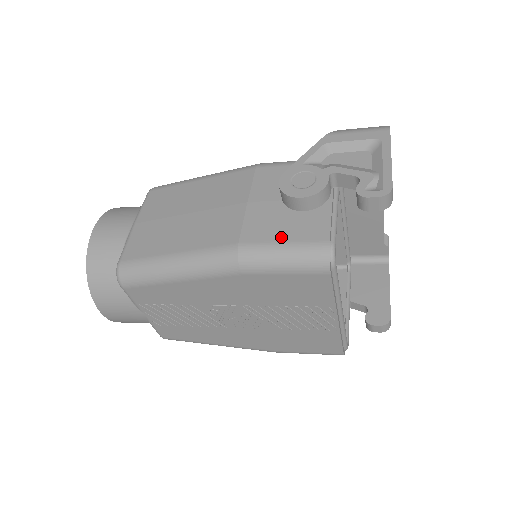
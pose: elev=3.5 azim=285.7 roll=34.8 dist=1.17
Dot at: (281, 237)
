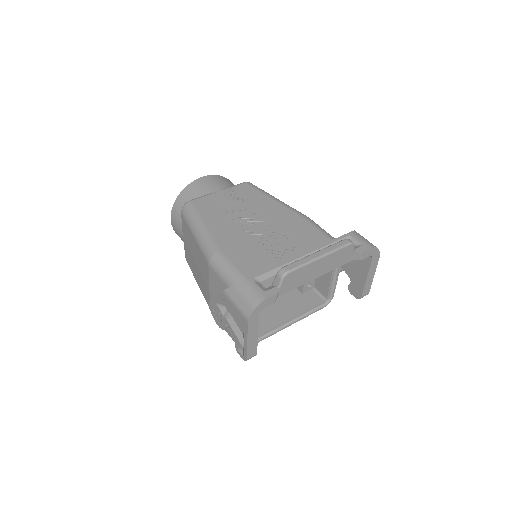
Dot at: occluded
